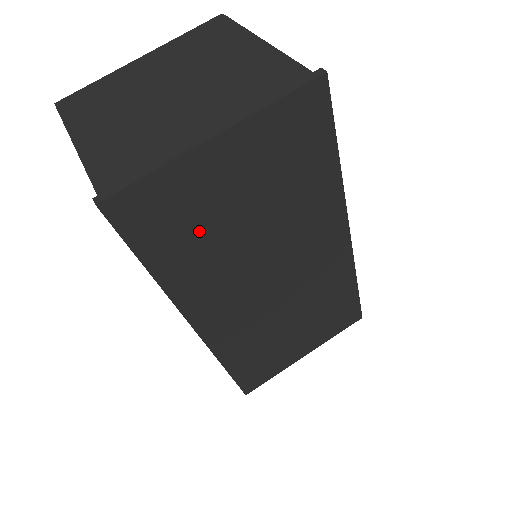
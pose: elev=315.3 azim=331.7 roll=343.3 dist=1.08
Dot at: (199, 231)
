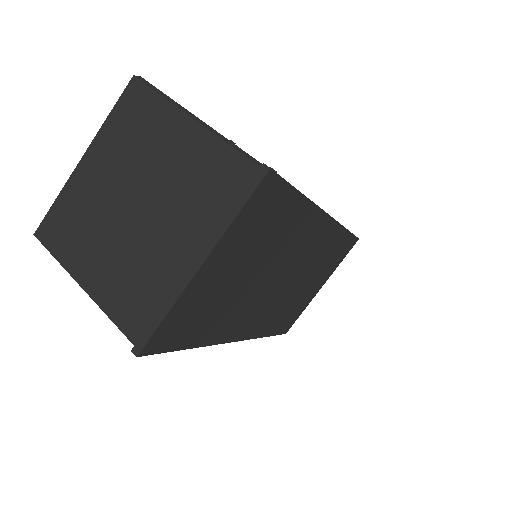
Dot at: (213, 308)
